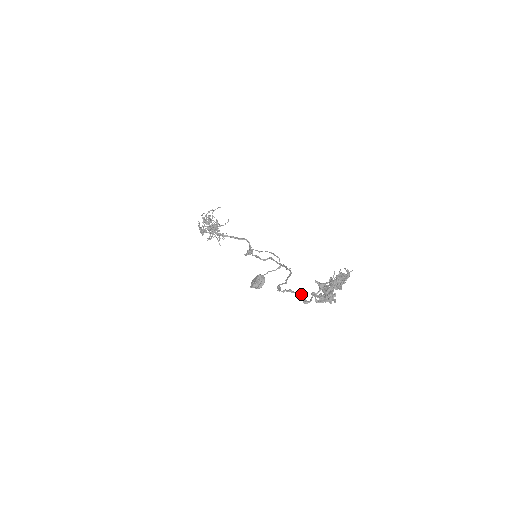
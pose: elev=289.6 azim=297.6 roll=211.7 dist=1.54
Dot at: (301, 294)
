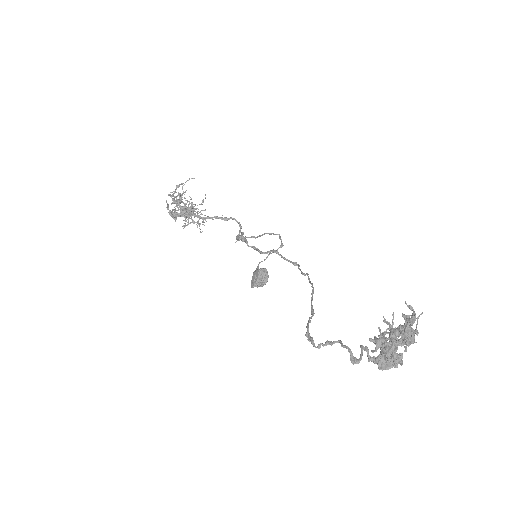
Dot at: (345, 347)
